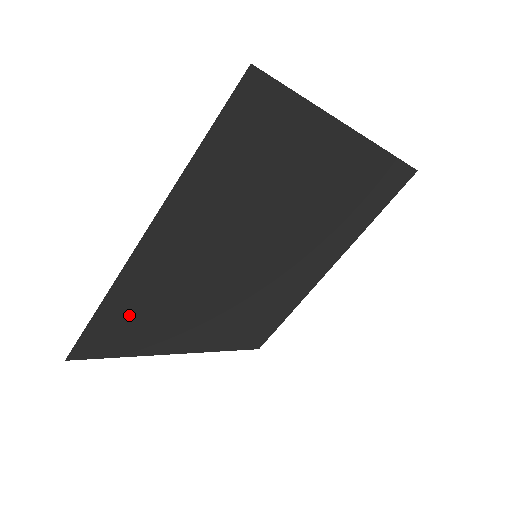
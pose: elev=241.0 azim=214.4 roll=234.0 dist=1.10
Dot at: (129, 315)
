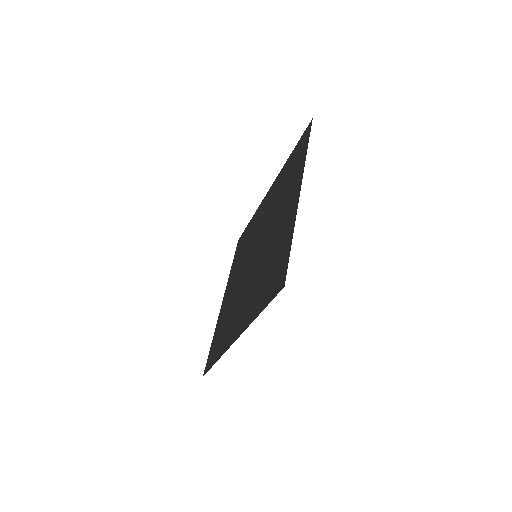
Dot at: occluded
